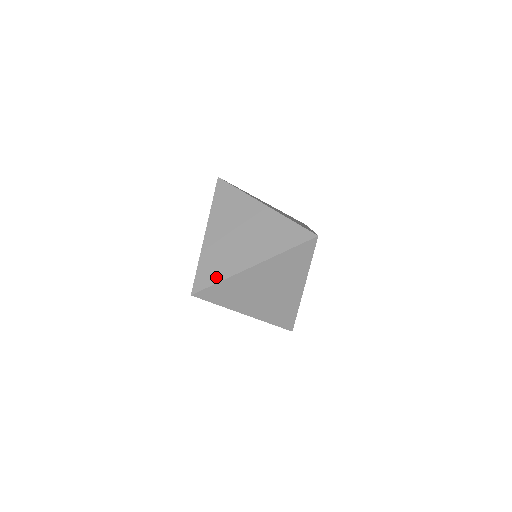
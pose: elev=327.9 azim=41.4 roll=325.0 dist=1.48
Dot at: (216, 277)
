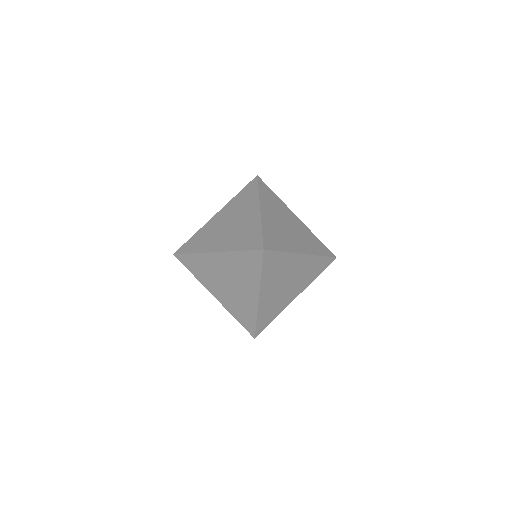
Dot at: occluded
